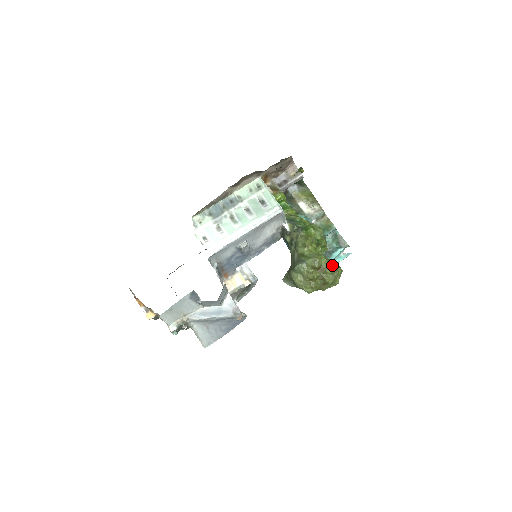
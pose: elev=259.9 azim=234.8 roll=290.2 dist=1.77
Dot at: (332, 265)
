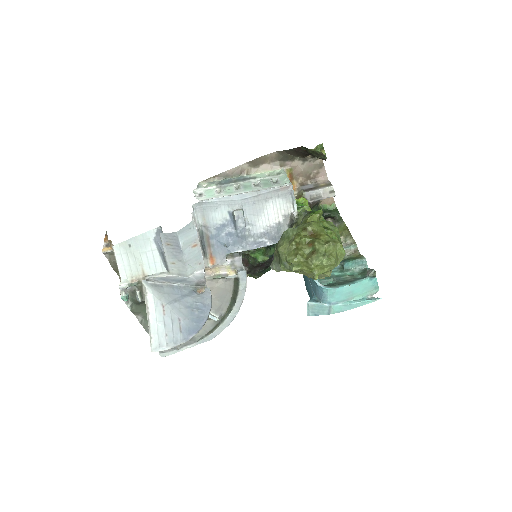
Dot at: occluded
